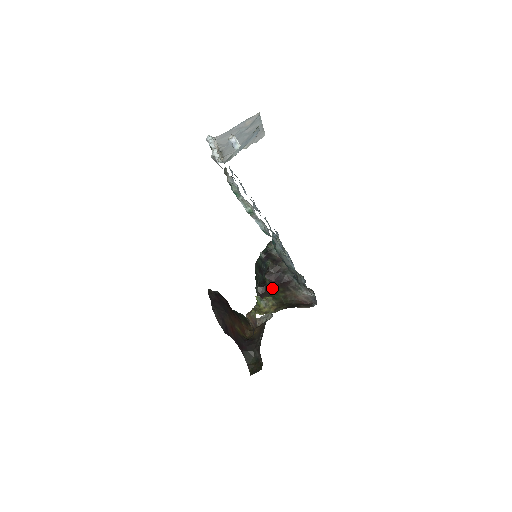
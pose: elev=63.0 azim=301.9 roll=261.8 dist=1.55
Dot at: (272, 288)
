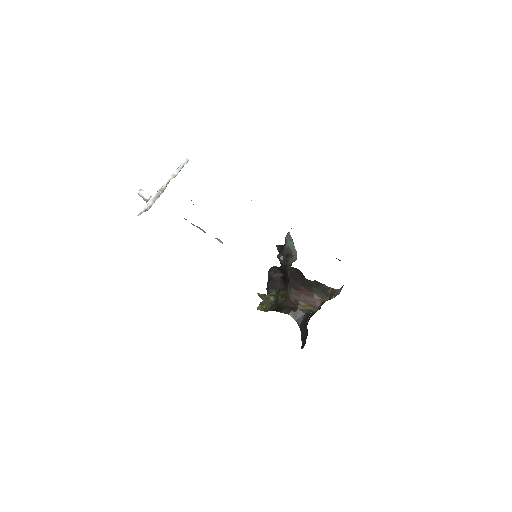
Dot at: occluded
